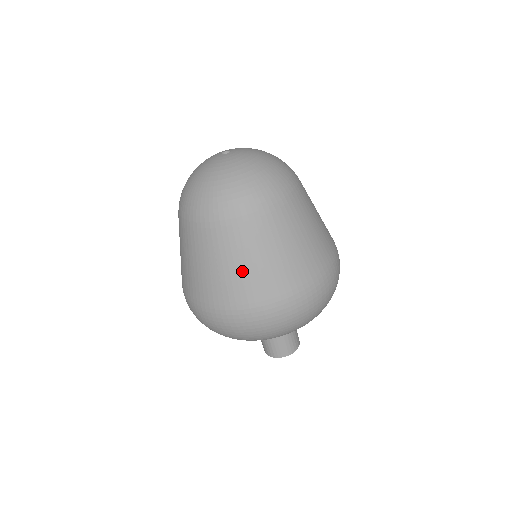
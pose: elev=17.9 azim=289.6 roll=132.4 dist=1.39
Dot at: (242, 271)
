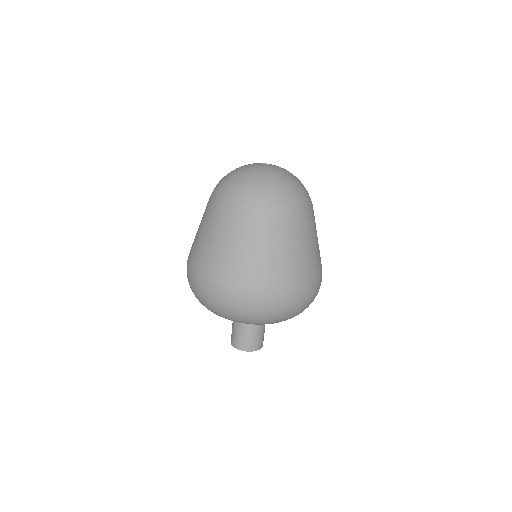
Dot at: (272, 255)
